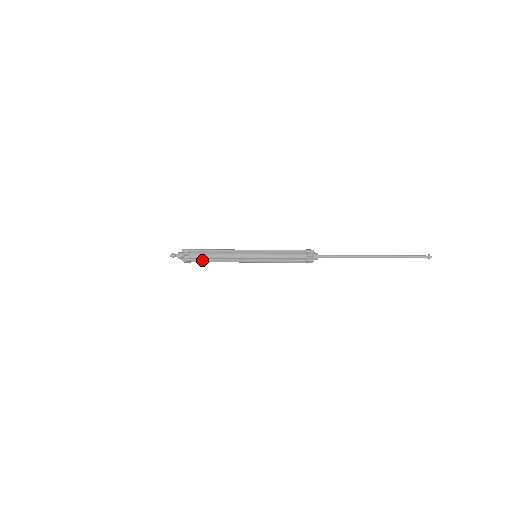
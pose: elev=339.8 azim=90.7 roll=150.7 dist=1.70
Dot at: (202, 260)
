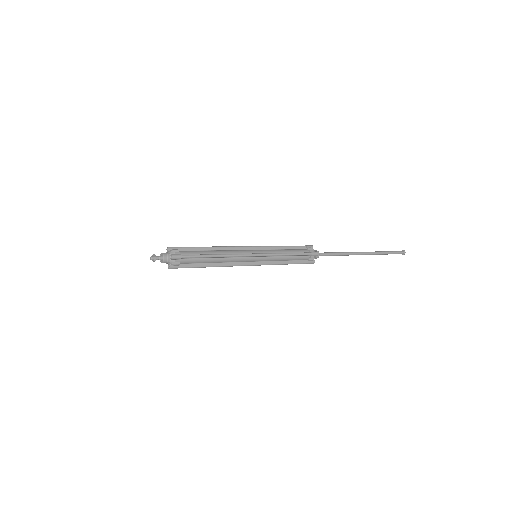
Dot at: (198, 255)
